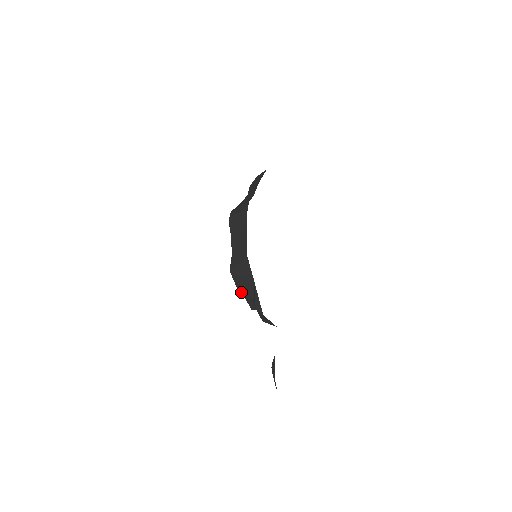
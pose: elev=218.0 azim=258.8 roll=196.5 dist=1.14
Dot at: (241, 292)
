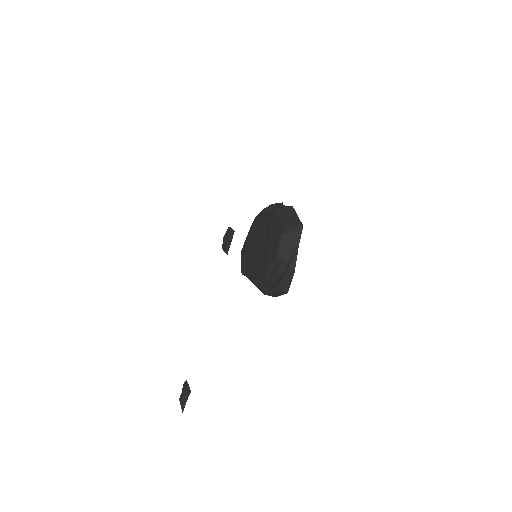
Dot at: (279, 255)
